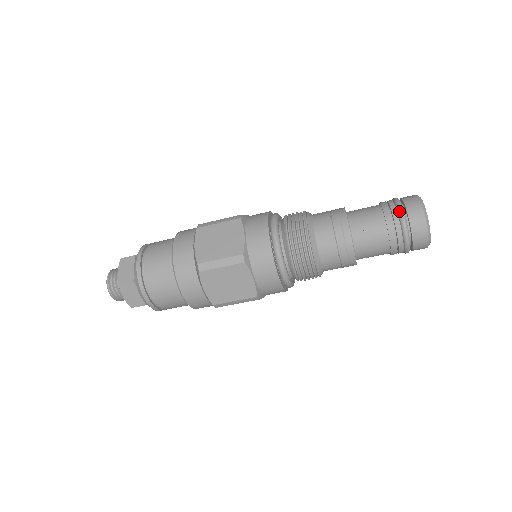
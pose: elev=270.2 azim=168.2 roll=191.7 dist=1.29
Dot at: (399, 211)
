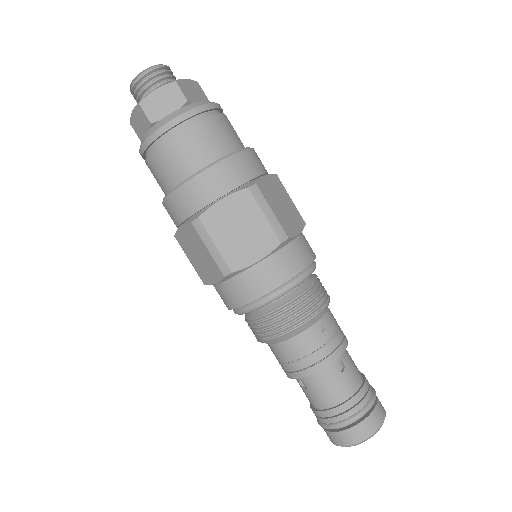
Dot at: (374, 396)
